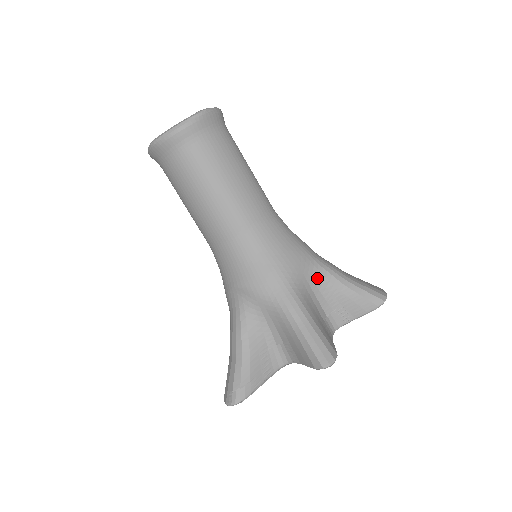
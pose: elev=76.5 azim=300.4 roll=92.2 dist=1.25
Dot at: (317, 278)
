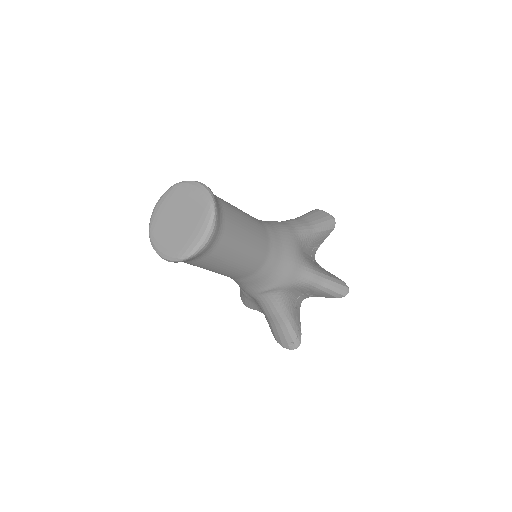
Dot at: (304, 243)
